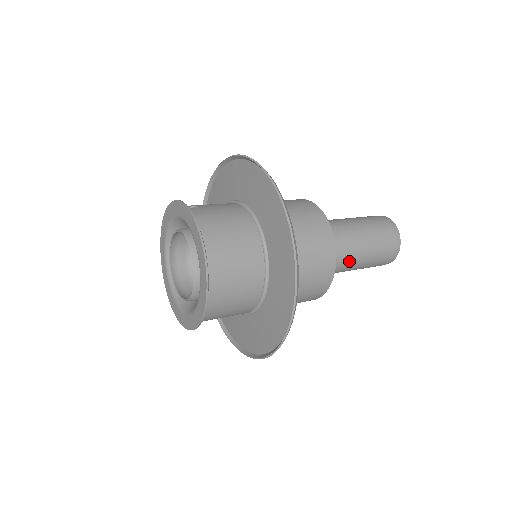
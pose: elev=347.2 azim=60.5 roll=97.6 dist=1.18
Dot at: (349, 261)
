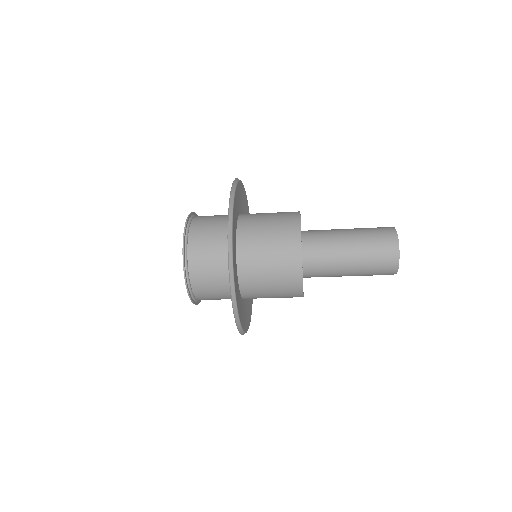
Dot at: (336, 251)
